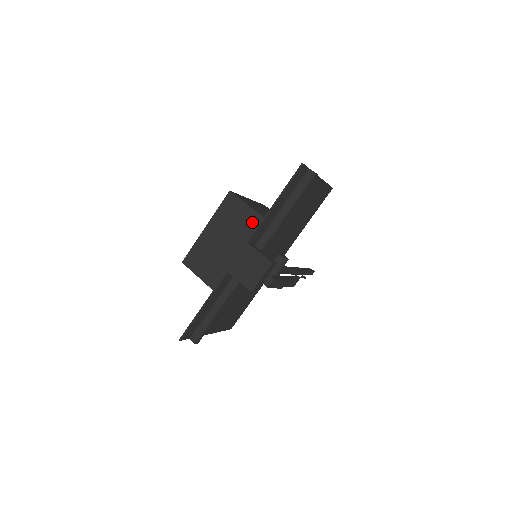
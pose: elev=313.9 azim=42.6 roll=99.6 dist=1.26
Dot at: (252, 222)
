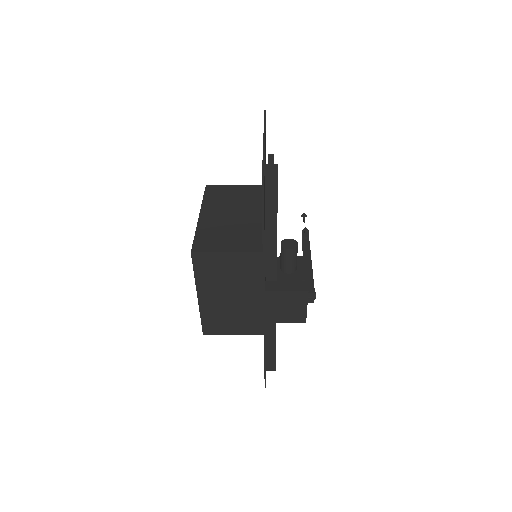
Dot at: (247, 264)
